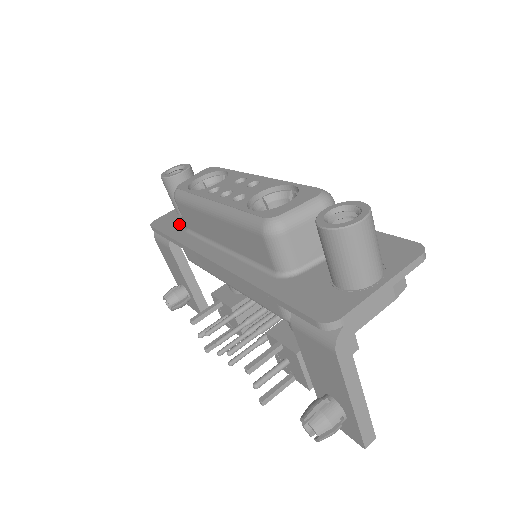
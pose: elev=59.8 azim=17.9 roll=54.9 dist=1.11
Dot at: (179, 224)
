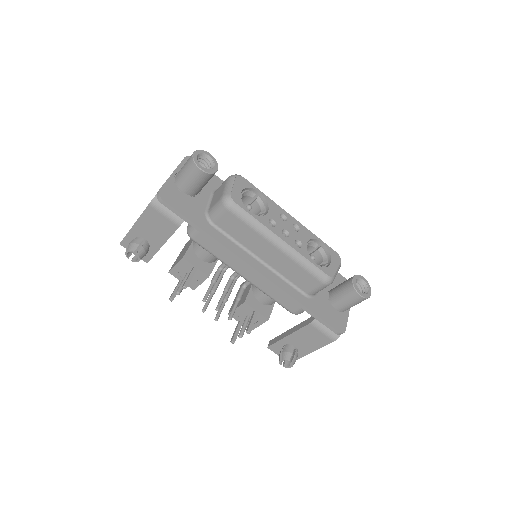
Dot at: (196, 210)
